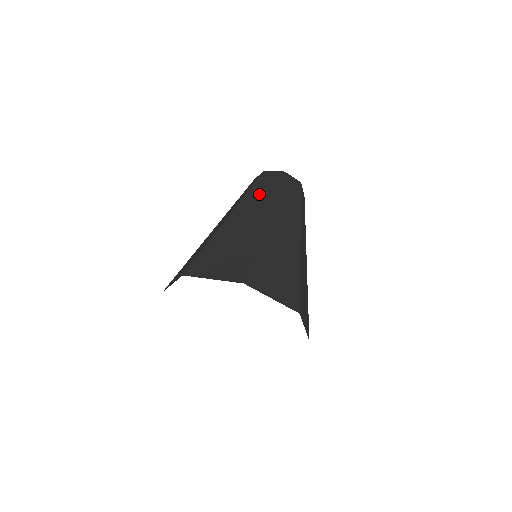
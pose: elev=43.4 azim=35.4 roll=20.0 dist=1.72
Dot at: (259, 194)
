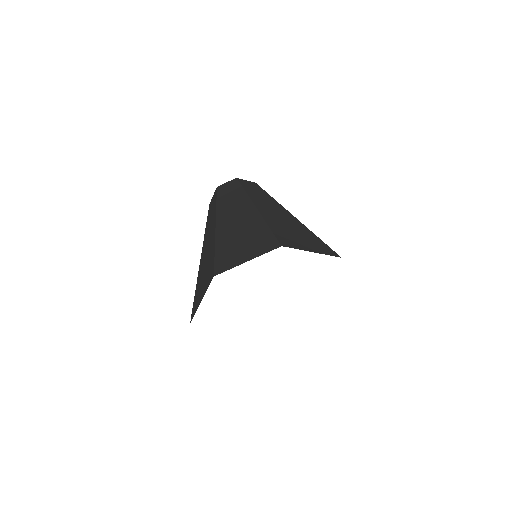
Dot at: (229, 199)
